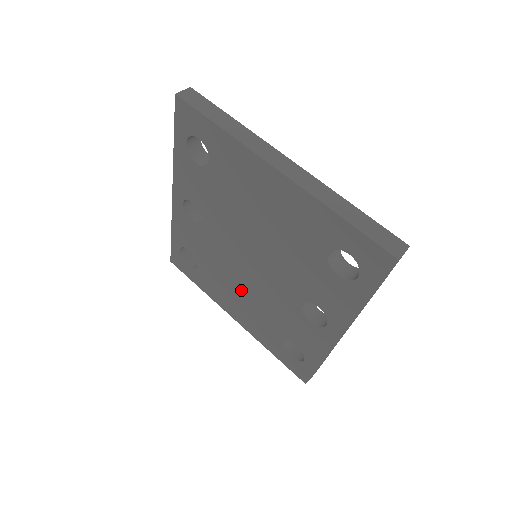
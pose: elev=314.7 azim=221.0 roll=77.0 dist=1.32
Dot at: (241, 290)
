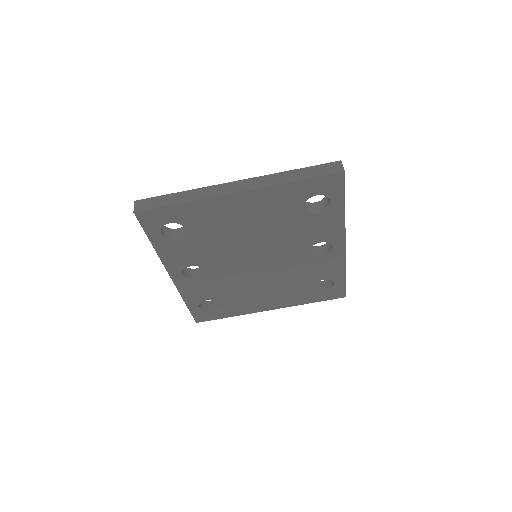
Dot at: (263, 286)
